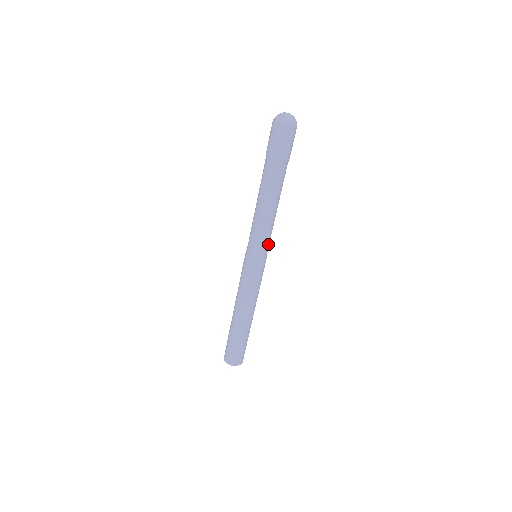
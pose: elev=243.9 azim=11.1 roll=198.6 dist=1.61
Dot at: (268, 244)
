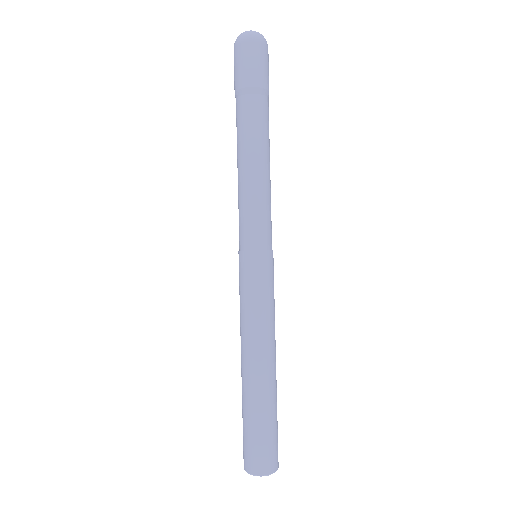
Dot at: (266, 228)
